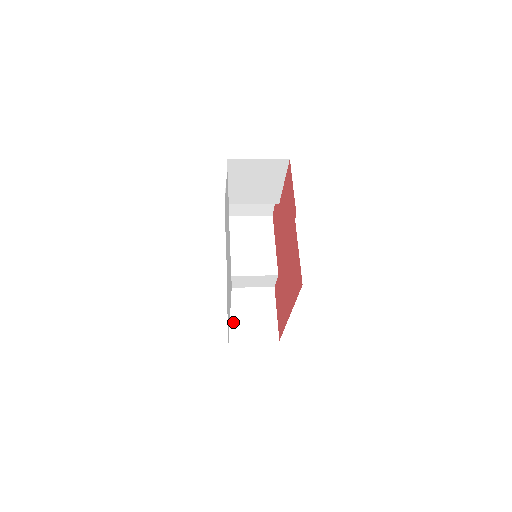
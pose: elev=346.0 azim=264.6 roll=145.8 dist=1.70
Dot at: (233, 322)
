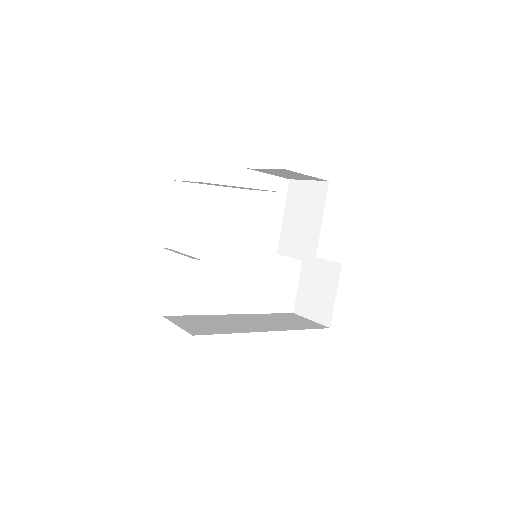
Dot at: (300, 293)
